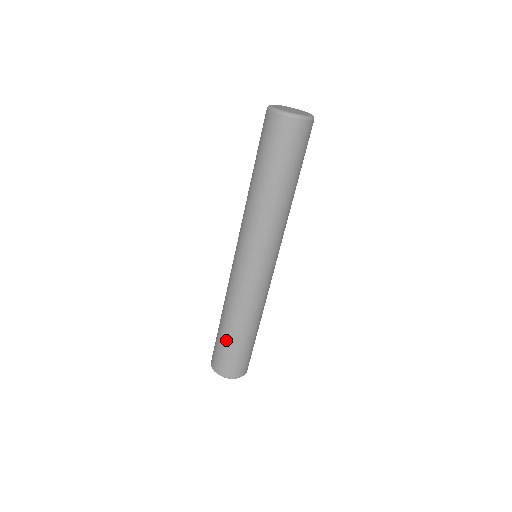
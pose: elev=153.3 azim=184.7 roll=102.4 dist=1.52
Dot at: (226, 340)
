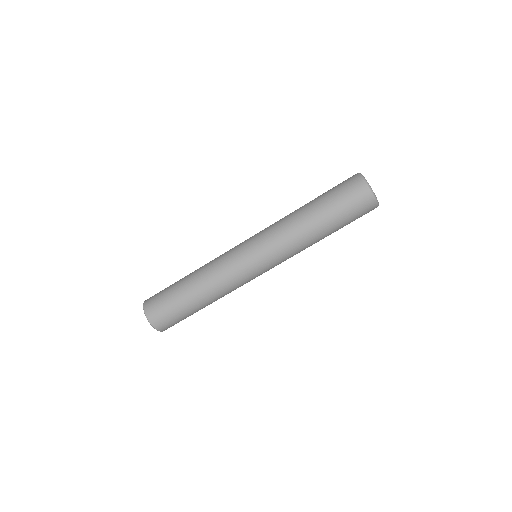
Dot at: (182, 300)
